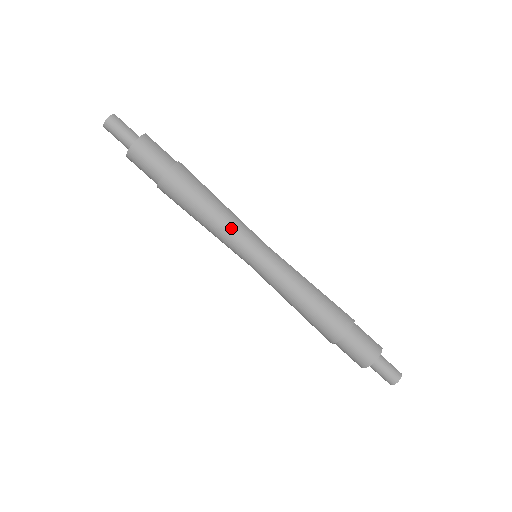
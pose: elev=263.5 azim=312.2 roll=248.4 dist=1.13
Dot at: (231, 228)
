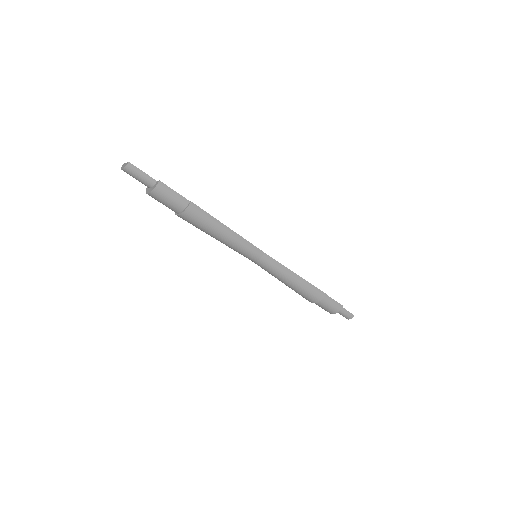
Dot at: (236, 247)
